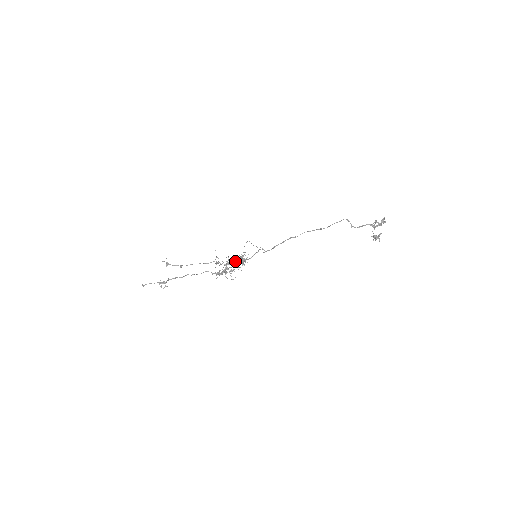
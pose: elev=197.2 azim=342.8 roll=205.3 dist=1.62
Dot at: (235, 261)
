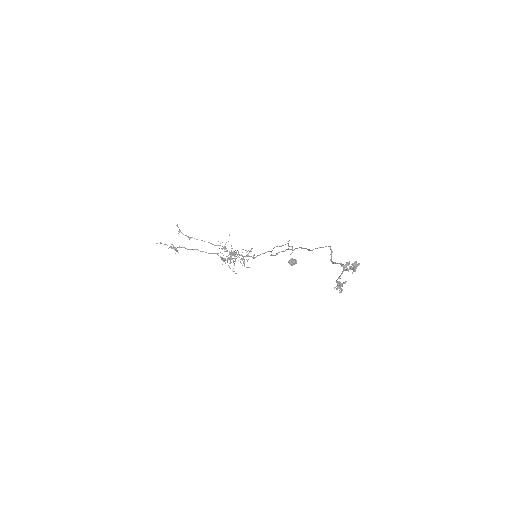
Dot at: (241, 254)
